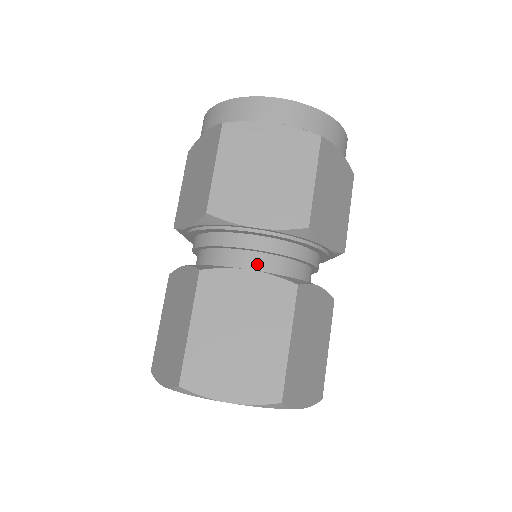
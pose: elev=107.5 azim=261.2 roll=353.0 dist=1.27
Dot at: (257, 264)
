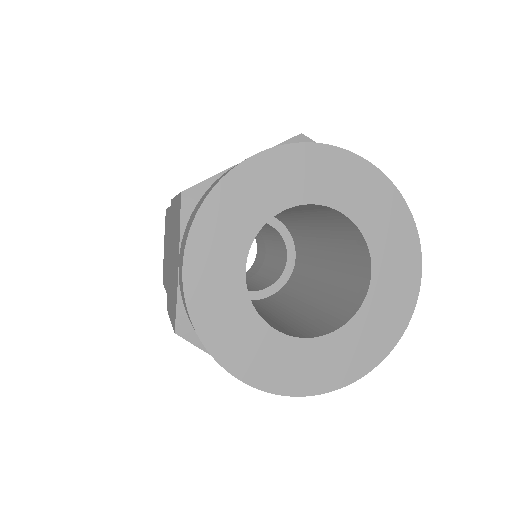
Dot at: occluded
